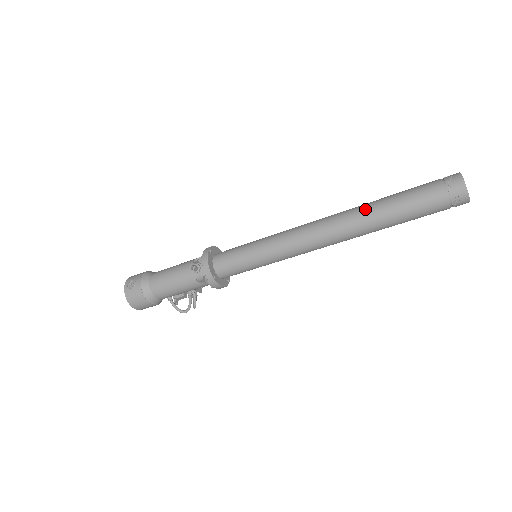
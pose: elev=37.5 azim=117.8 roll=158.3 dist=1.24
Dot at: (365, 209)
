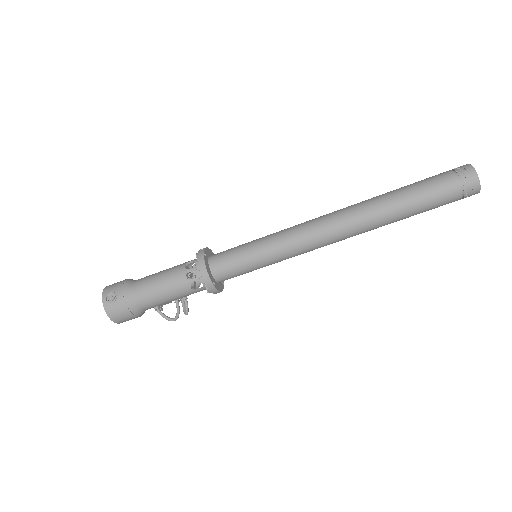
Dot at: (377, 204)
